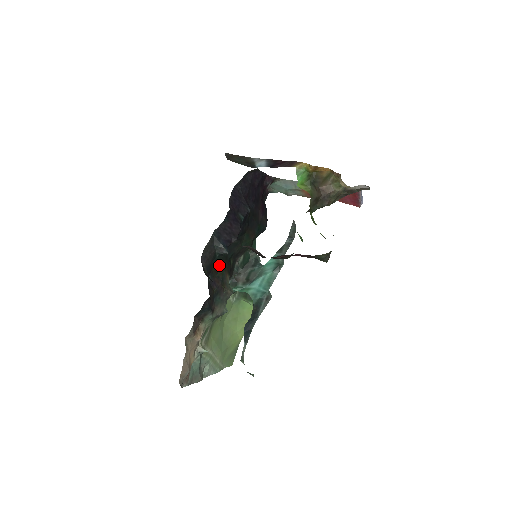
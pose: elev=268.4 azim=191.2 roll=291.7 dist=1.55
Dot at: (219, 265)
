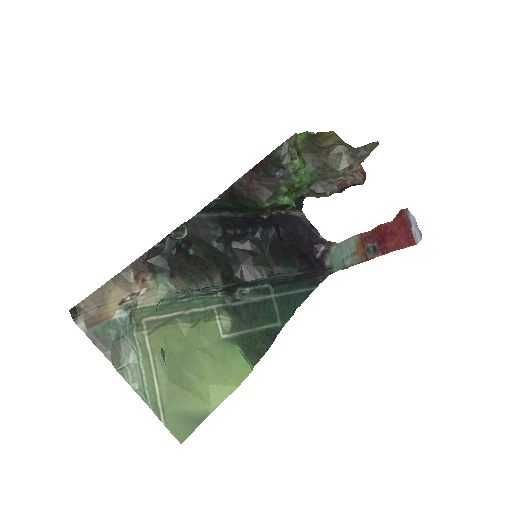
Dot at: (212, 255)
